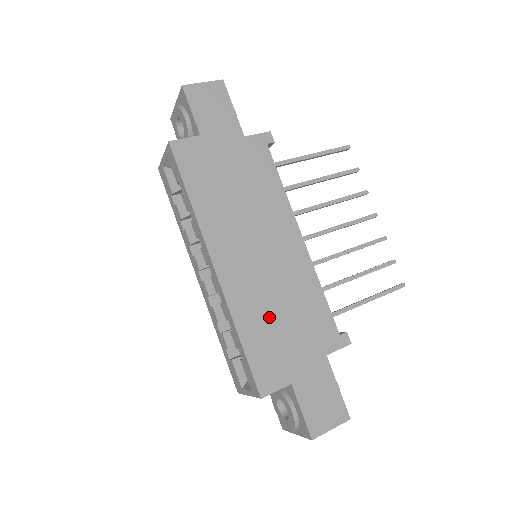
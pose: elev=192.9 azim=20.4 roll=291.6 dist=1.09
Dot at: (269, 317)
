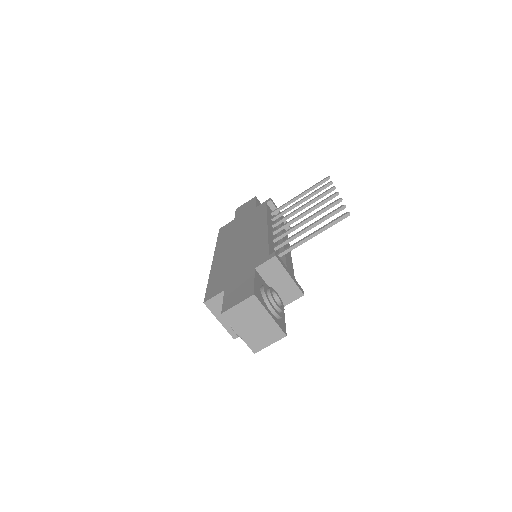
Dot at: (229, 266)
